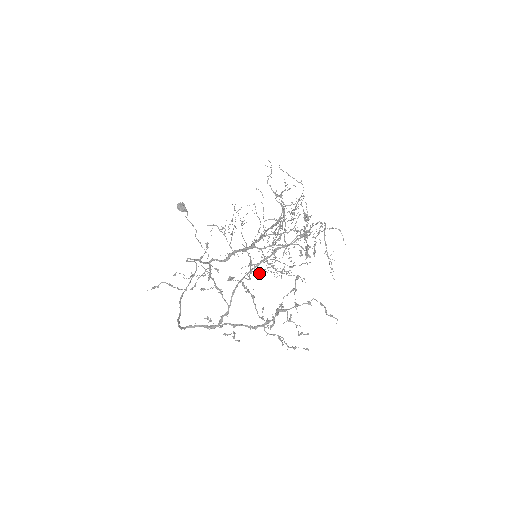
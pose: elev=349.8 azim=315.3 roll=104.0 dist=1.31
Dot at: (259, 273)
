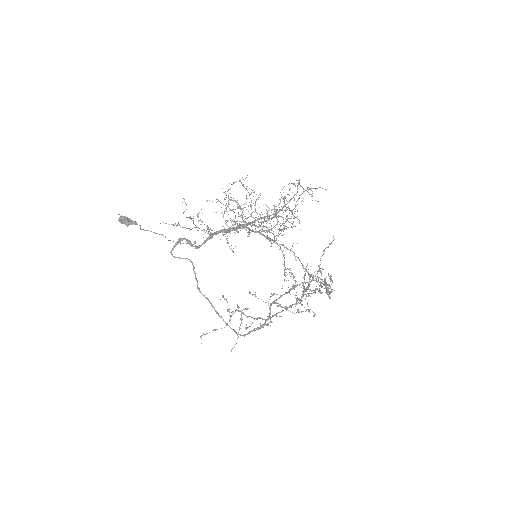
Dot at: occluded
